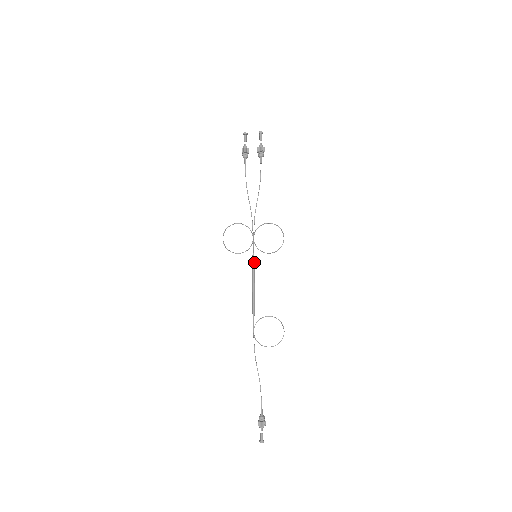
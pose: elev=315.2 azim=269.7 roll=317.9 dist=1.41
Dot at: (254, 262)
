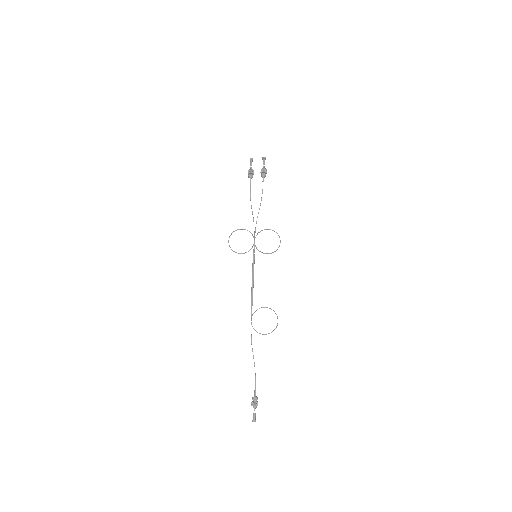
Dot at: (254, 261)
